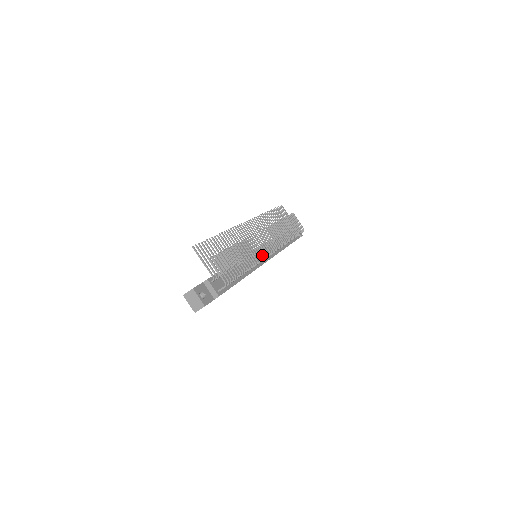
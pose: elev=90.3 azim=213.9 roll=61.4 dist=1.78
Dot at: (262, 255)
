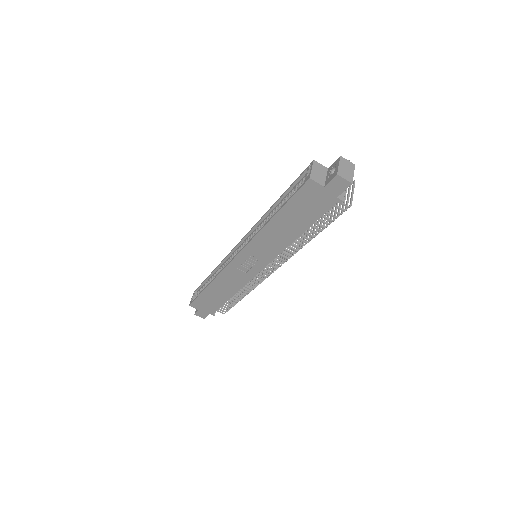
Dot at: occluded
